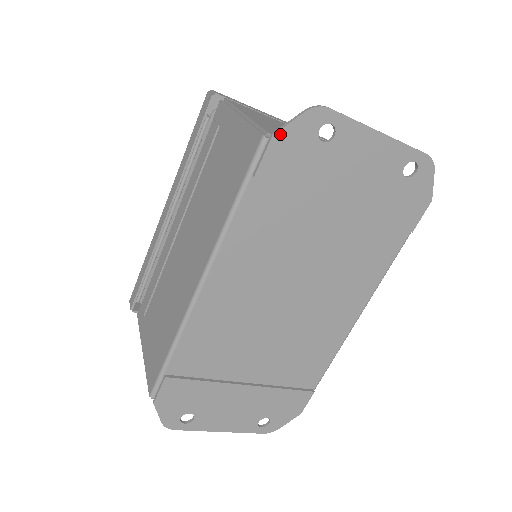
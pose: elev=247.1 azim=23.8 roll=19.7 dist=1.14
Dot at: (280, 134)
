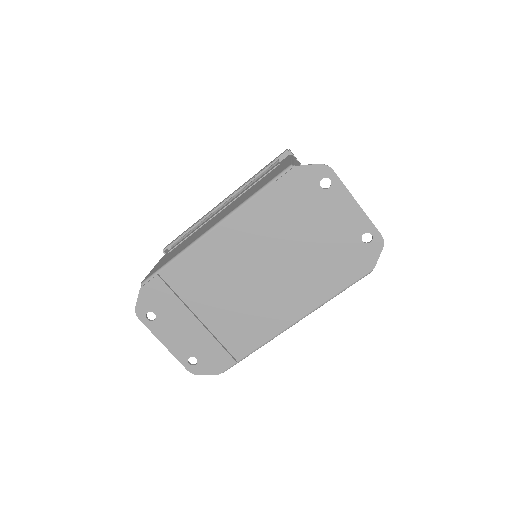
Dot at: (300, 168)
